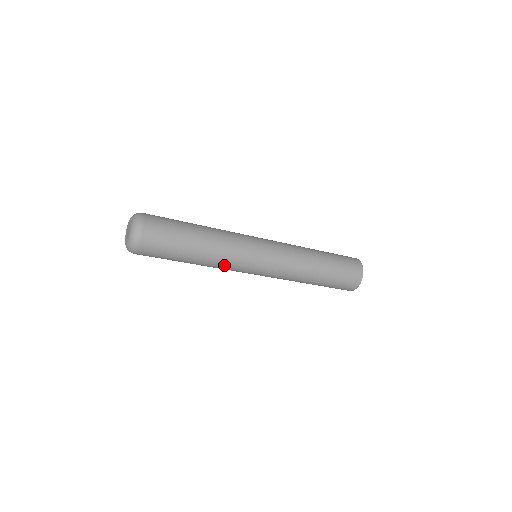
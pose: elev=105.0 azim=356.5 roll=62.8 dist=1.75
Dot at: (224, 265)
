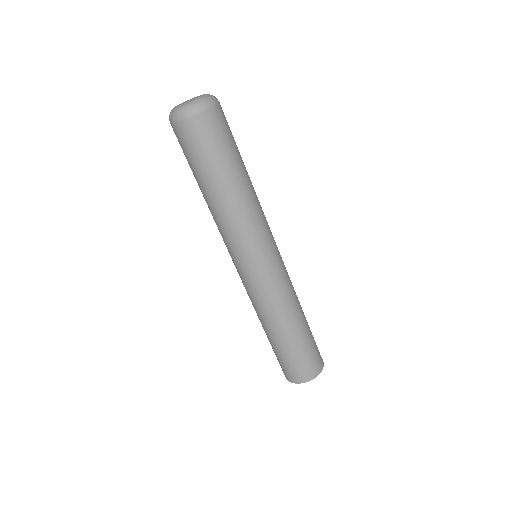
Dot at: (254, 216)
